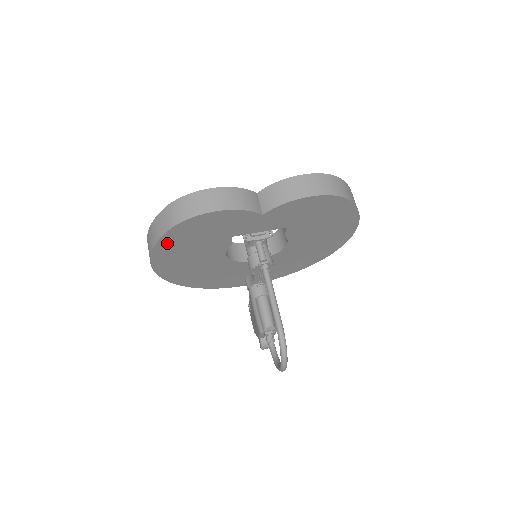
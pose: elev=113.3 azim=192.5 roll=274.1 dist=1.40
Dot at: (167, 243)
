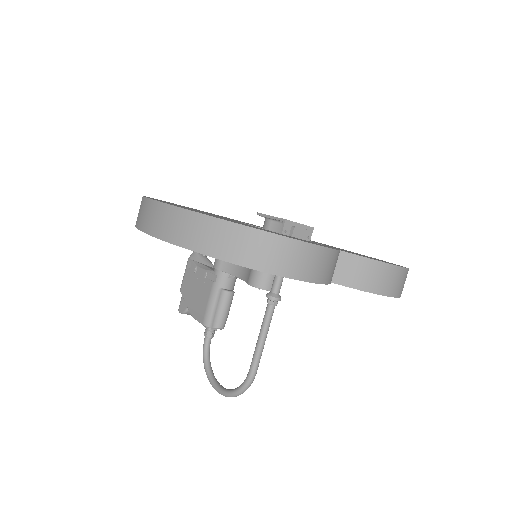
Dot at: occluded
